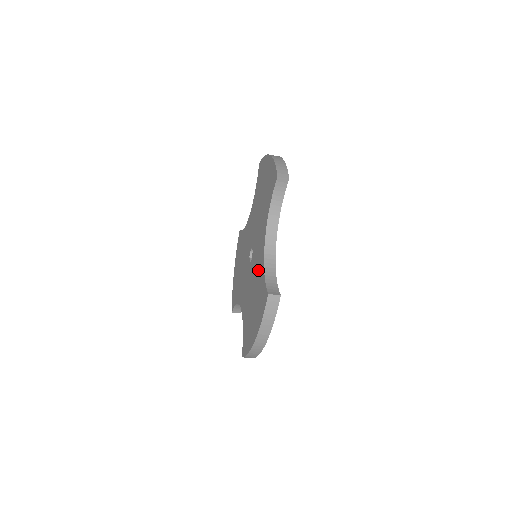
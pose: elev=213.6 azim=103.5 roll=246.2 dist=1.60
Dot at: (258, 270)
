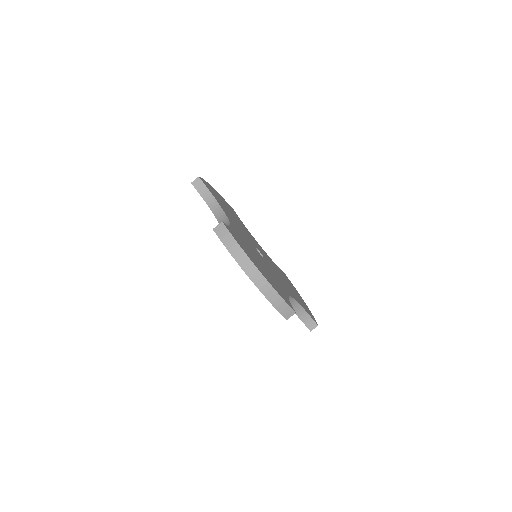
Dot at: occluded
